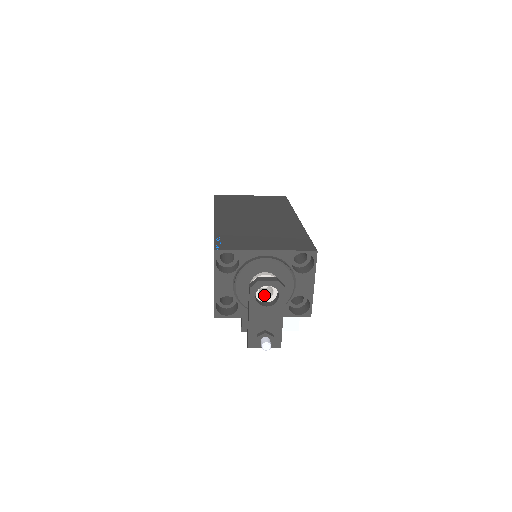
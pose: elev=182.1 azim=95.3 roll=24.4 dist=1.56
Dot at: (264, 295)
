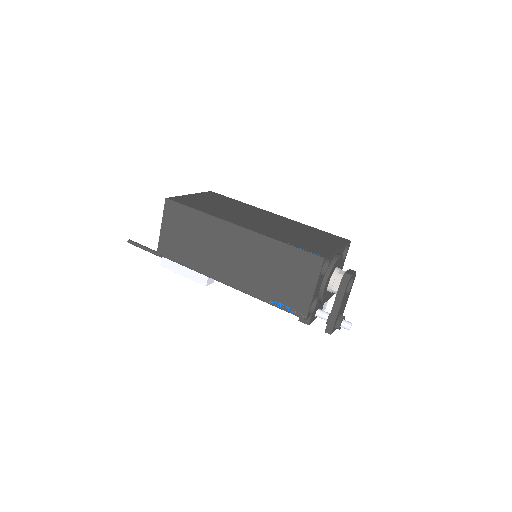
Dot at: occluded
